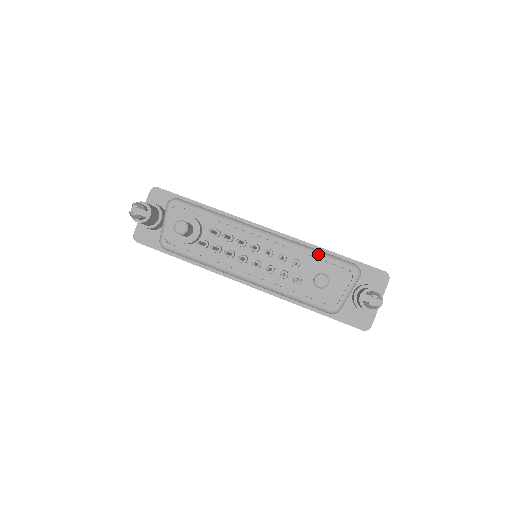
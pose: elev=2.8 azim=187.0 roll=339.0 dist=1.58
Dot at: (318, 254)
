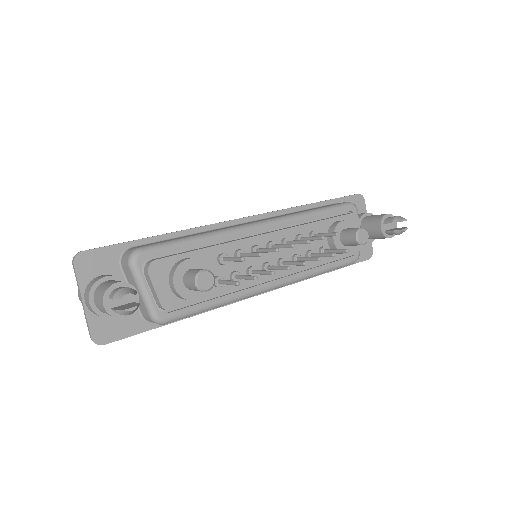
Dot at: (320, 213)
